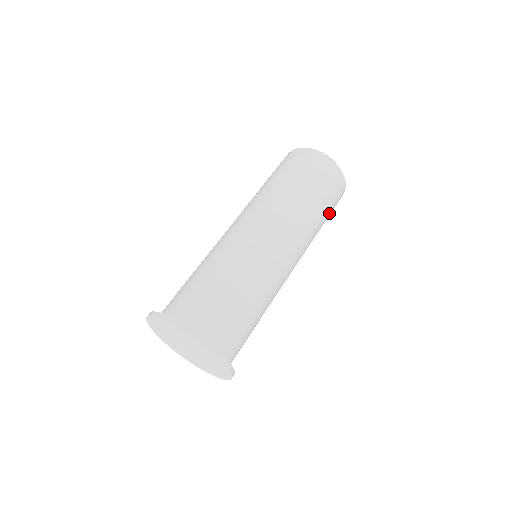
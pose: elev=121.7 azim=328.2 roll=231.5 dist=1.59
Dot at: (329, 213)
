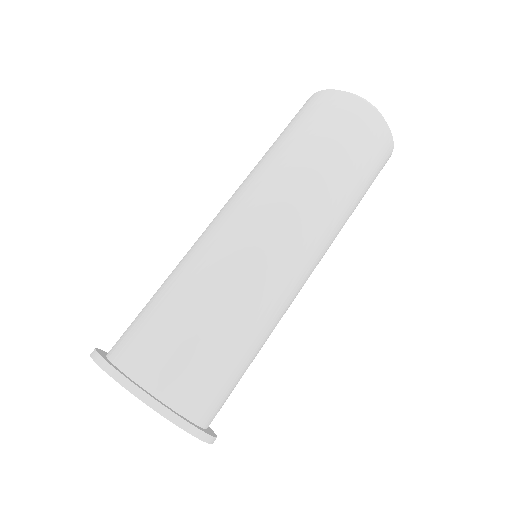
Dot at: (365, 193)
